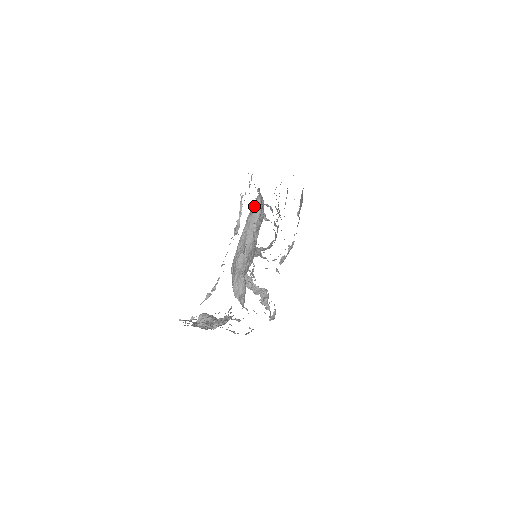
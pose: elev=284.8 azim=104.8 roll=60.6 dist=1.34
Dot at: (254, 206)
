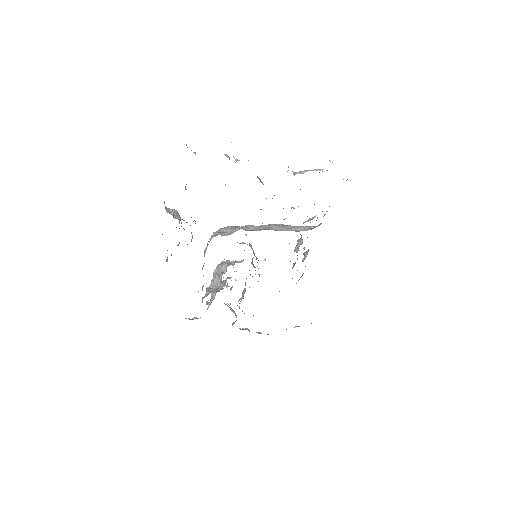
Dot at: (305, 226)
